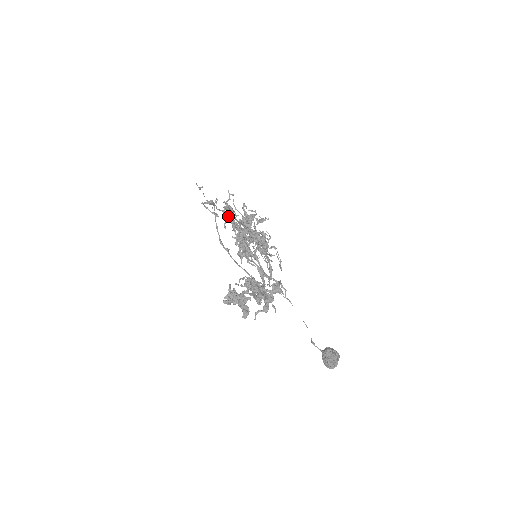
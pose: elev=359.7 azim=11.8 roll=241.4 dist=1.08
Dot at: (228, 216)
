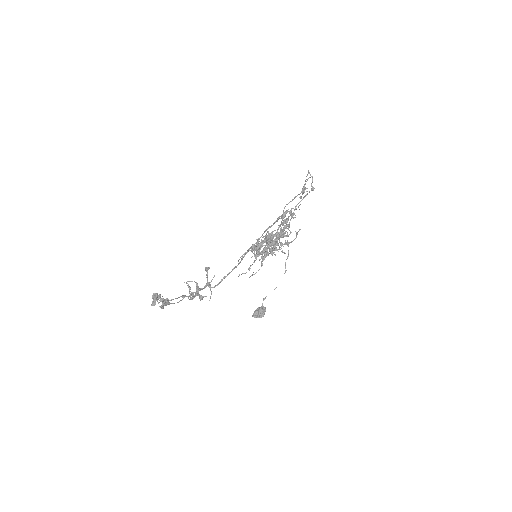
Dot at: (281, 218)
